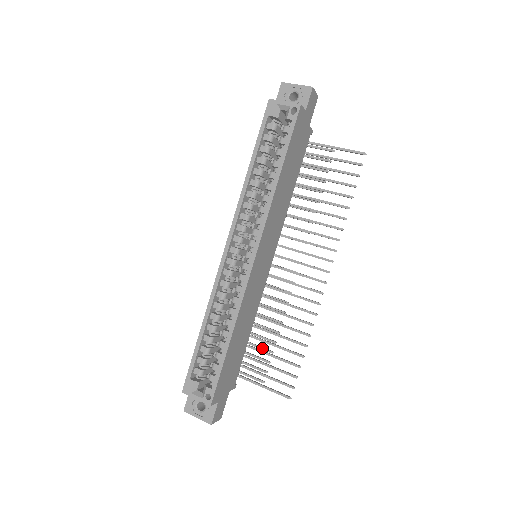
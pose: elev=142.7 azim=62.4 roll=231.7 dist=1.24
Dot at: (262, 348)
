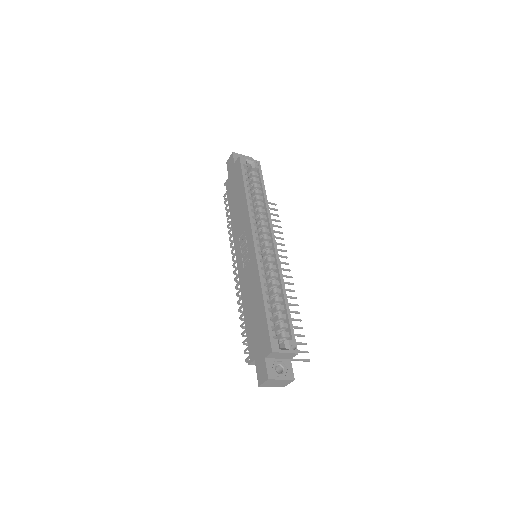
Dot at: occluded
